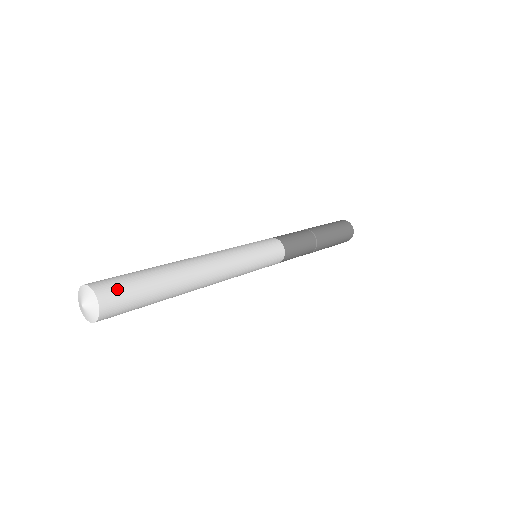
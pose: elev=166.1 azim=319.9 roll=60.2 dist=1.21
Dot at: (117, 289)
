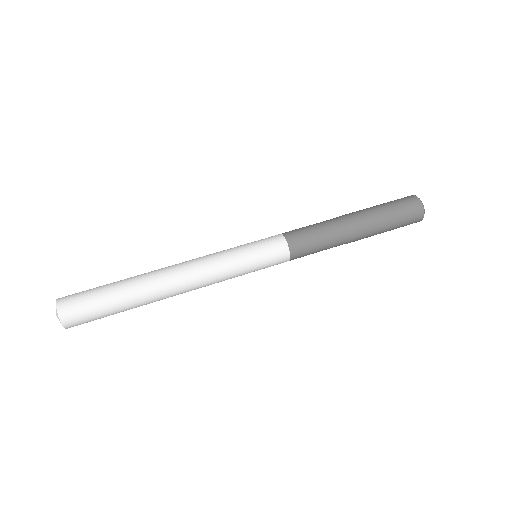
Dot at: (78, 307)
